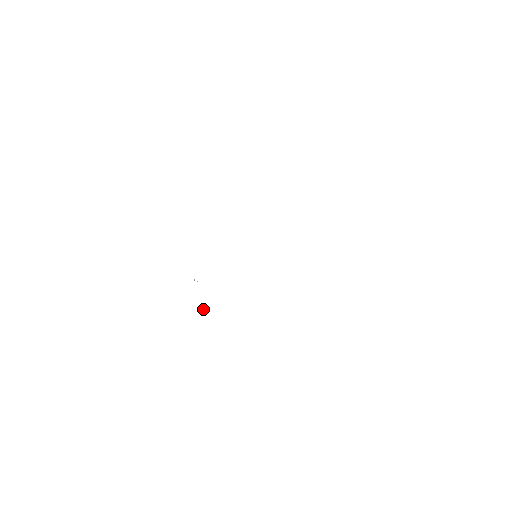
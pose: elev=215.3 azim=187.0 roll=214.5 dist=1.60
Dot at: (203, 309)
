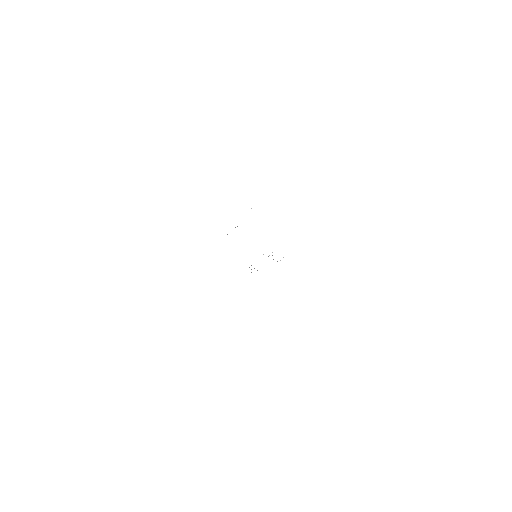
Dot at: occluded
